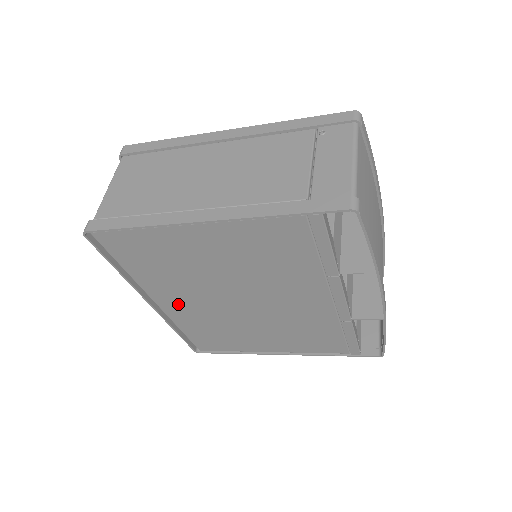
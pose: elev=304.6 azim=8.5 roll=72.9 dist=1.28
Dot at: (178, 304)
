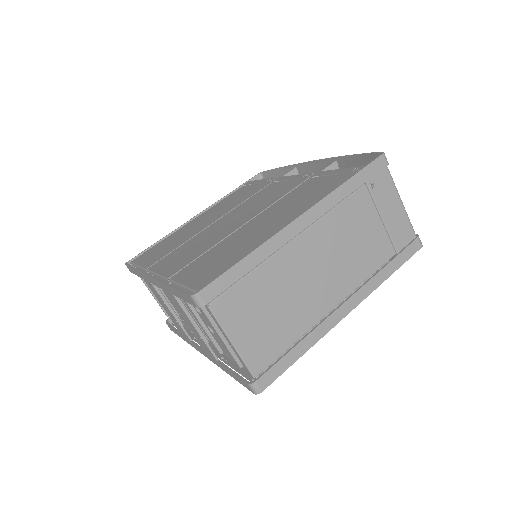
Dot at: occluded
